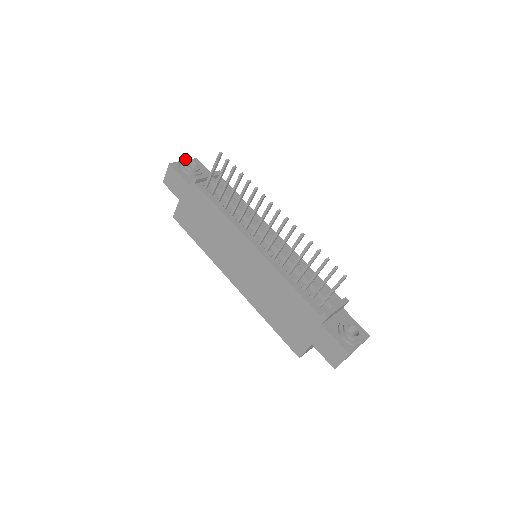
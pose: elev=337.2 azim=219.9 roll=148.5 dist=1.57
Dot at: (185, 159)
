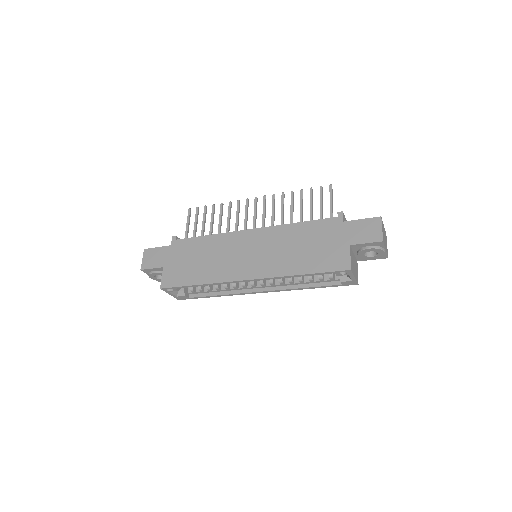
Dot at: occluded
